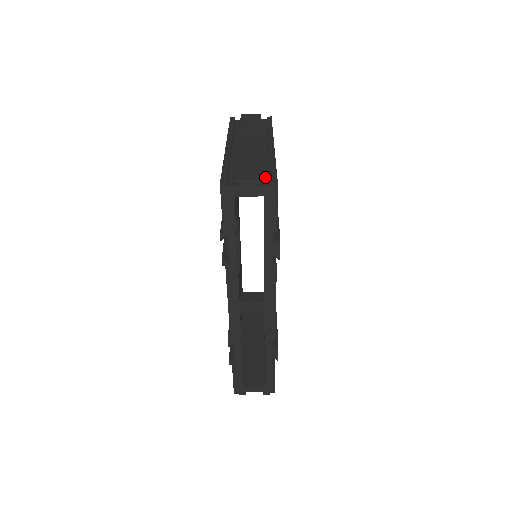
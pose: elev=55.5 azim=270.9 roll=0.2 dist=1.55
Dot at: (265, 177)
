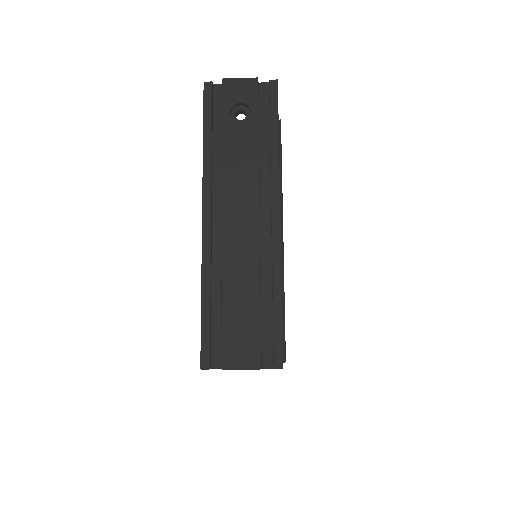
Dot at: (265, 337)
